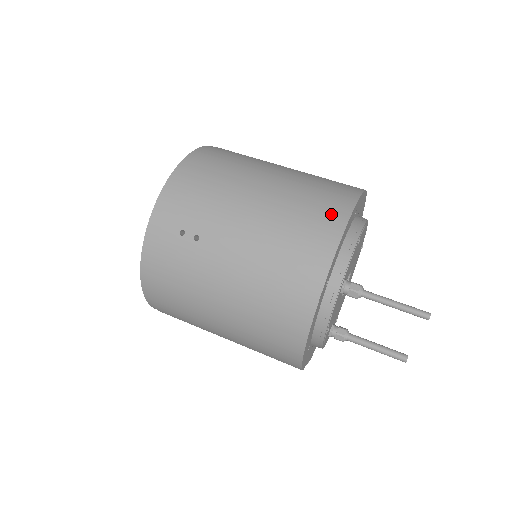
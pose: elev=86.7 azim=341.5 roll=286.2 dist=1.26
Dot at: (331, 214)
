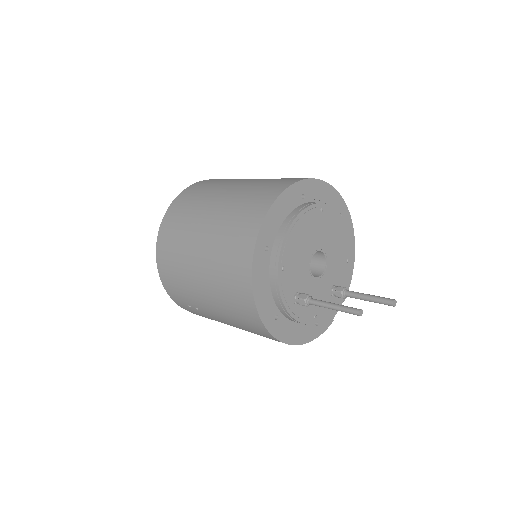
Dot at: (241, 281)
